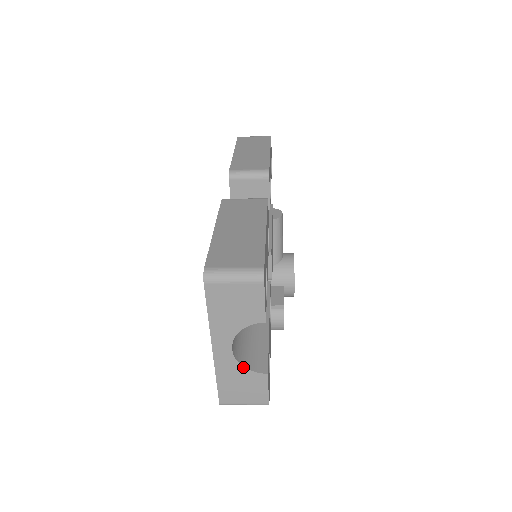
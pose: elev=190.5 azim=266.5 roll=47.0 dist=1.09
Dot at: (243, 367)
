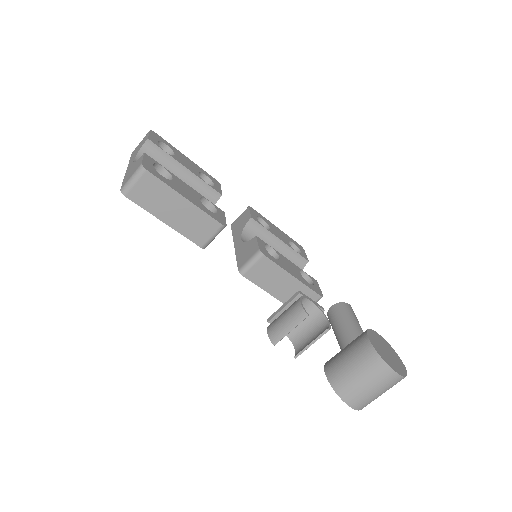
Dot at: (136, 162)
